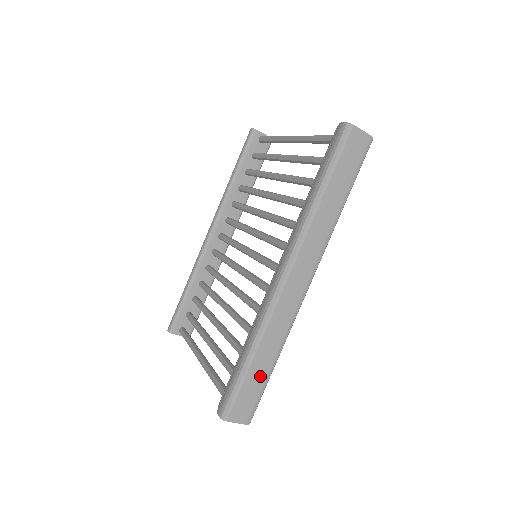
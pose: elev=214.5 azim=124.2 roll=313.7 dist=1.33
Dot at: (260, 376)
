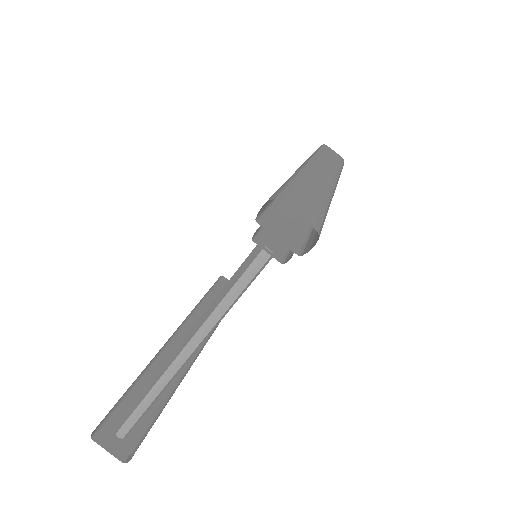
Dot at: (313, 199)
